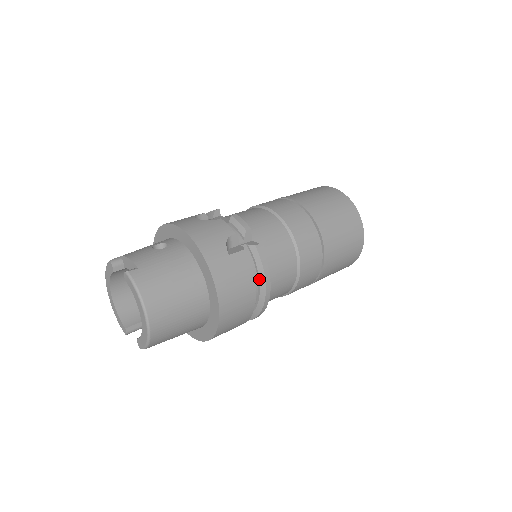
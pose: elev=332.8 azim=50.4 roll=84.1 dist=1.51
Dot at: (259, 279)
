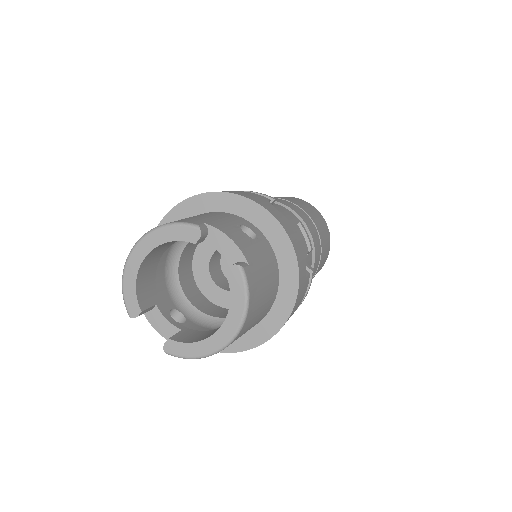
Dot at: occluded
